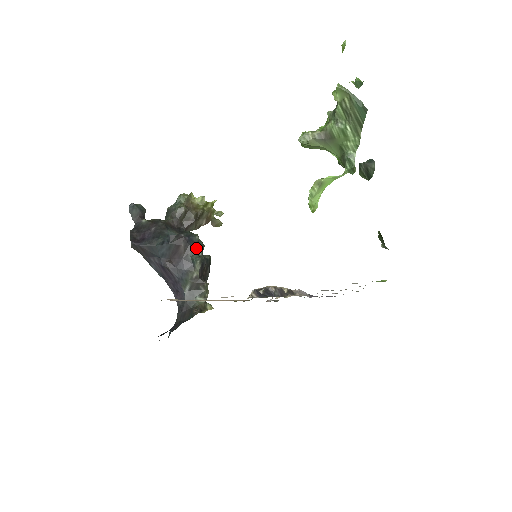
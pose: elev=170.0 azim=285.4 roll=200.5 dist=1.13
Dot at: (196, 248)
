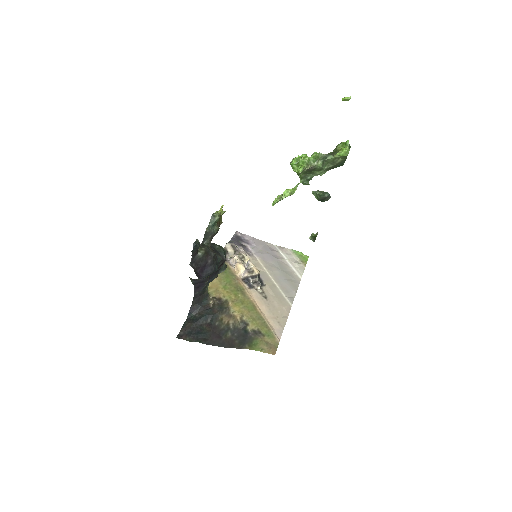
Dot at: occluded
